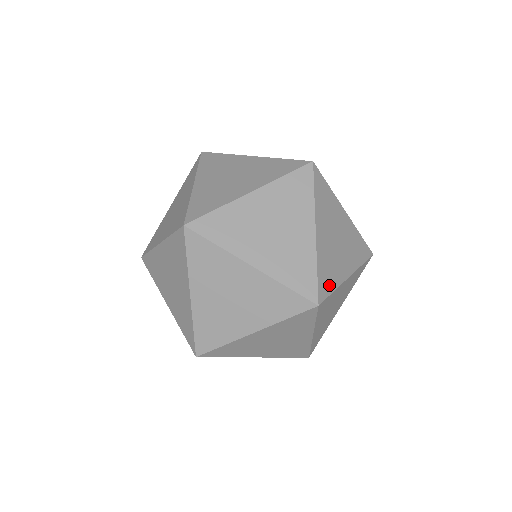
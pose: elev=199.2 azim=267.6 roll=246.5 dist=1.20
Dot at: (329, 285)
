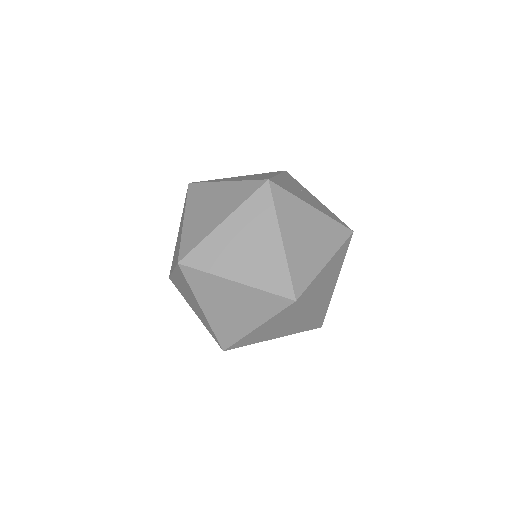
Dot at: (305, 279)
